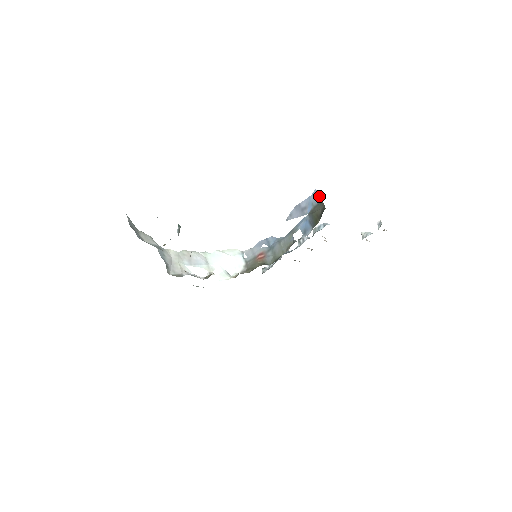
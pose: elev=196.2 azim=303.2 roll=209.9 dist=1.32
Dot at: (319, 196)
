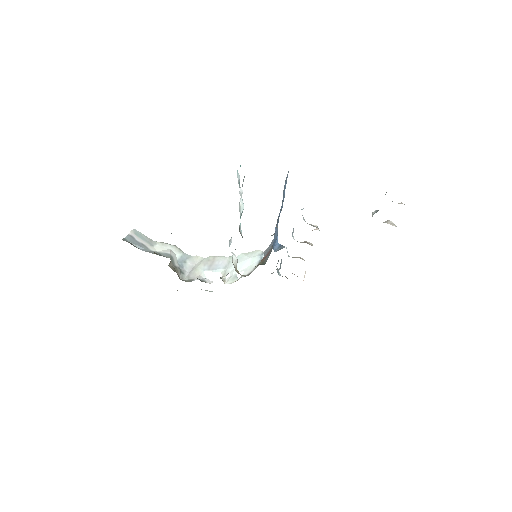
Dot at: (286, 177)
